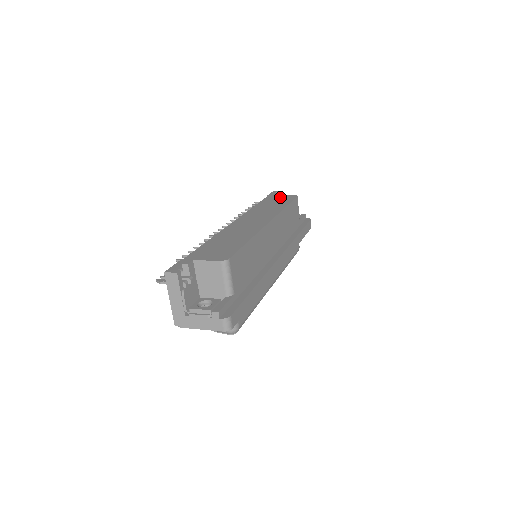
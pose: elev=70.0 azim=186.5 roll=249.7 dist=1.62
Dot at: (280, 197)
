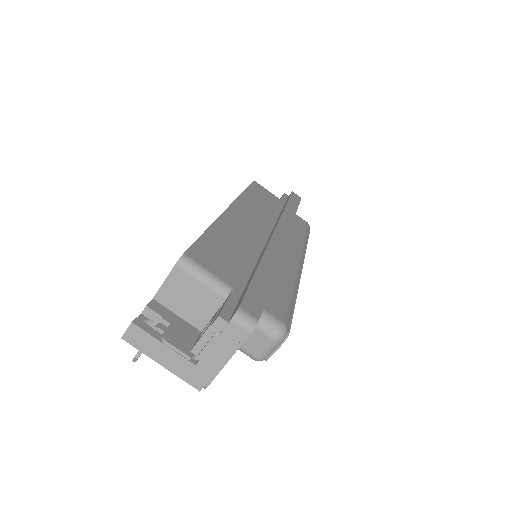
Dot at: occluded
